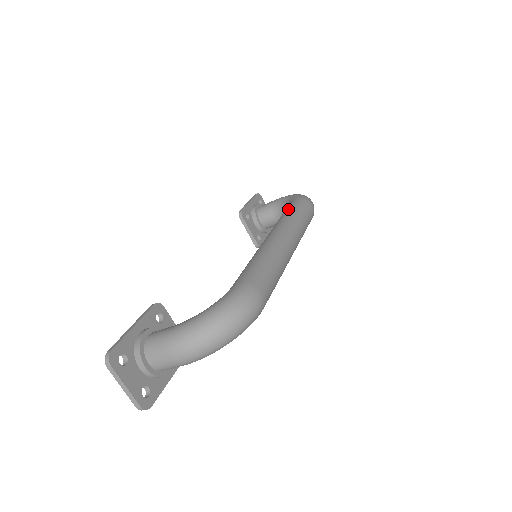
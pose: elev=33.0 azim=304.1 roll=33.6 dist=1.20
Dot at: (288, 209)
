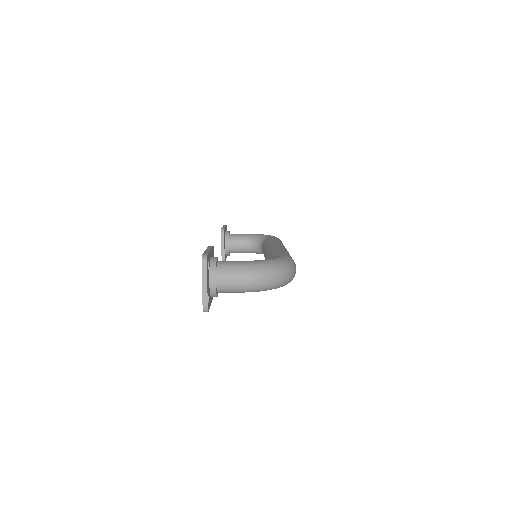
Dot at: (274, 238)
